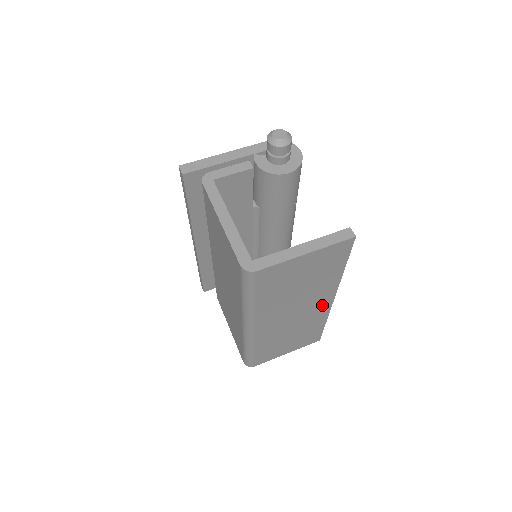
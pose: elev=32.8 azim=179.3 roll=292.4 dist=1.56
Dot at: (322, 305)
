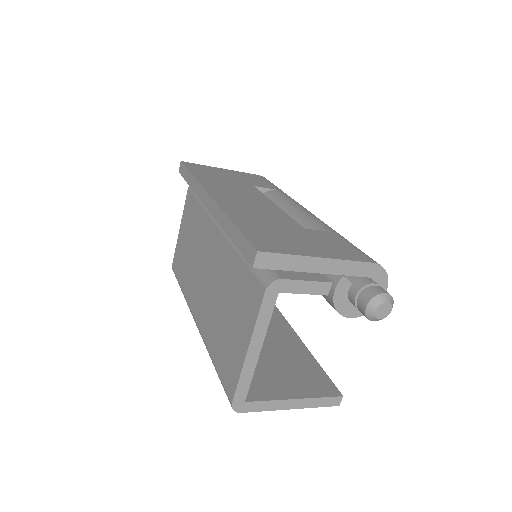
Dot at: occluded
